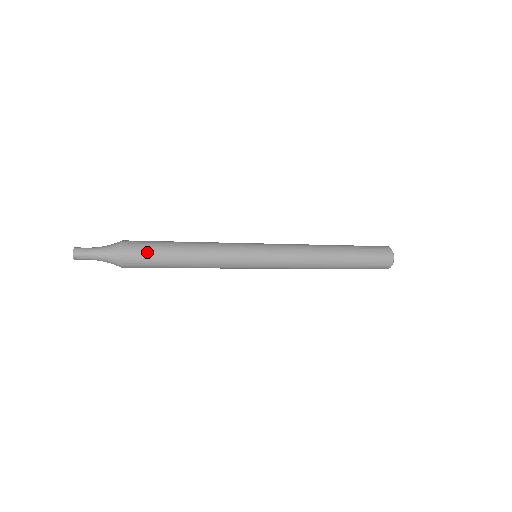
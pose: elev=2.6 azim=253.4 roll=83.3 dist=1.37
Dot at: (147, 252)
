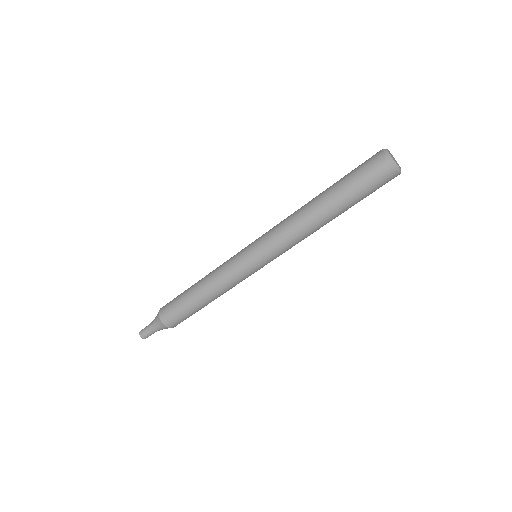
Dot at: (172, 303)
